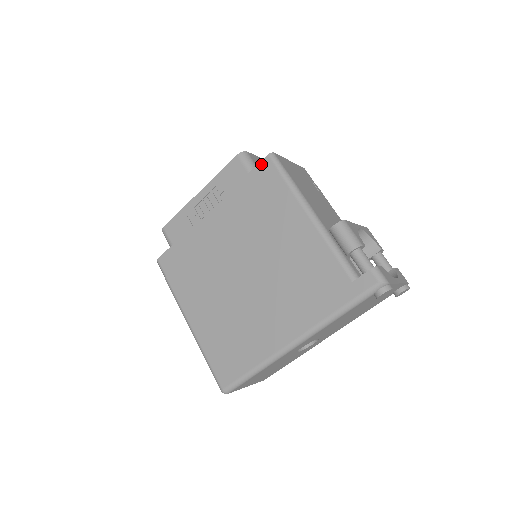
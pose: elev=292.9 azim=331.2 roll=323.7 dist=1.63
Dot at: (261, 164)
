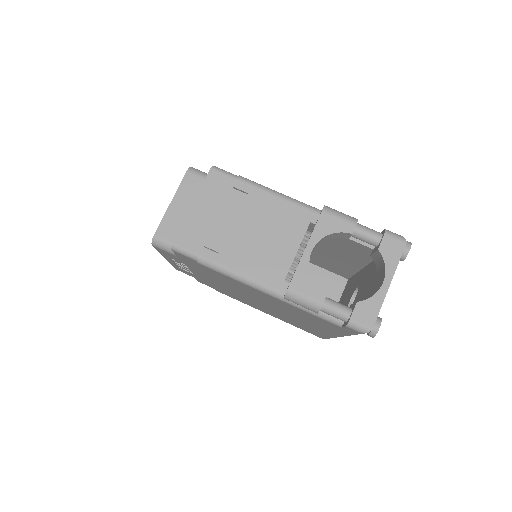
Dot at: (176, 254)
